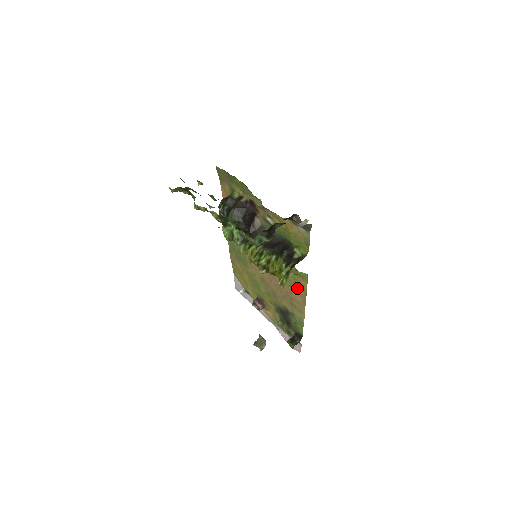
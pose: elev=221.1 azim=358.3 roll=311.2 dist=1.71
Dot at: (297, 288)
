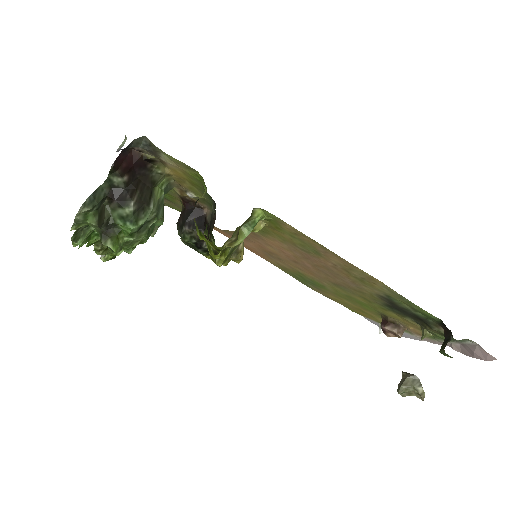
Dot at: (312, 246)
